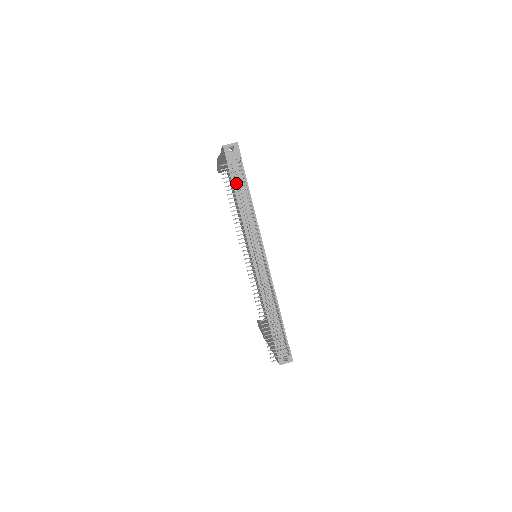
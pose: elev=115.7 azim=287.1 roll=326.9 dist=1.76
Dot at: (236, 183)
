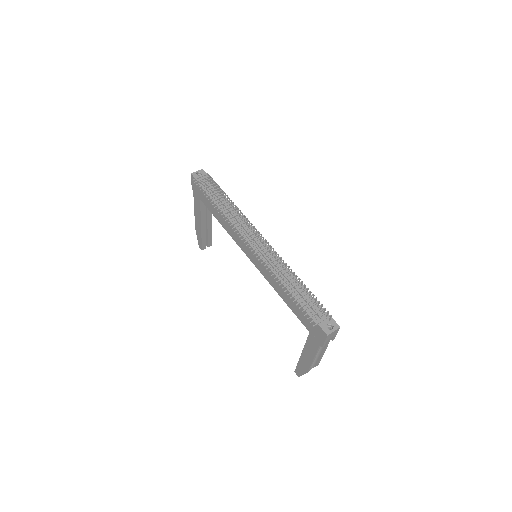
Dot at: (211, 188)
